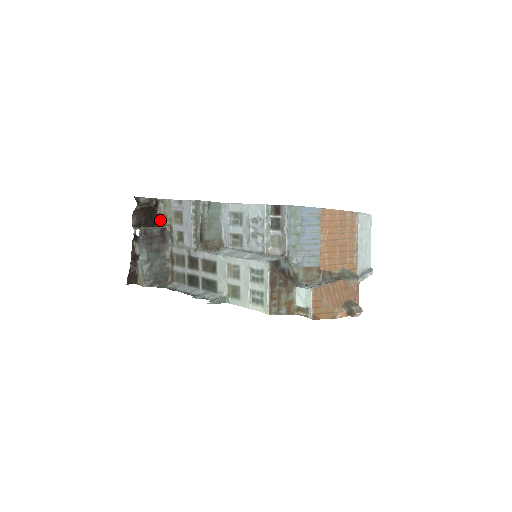
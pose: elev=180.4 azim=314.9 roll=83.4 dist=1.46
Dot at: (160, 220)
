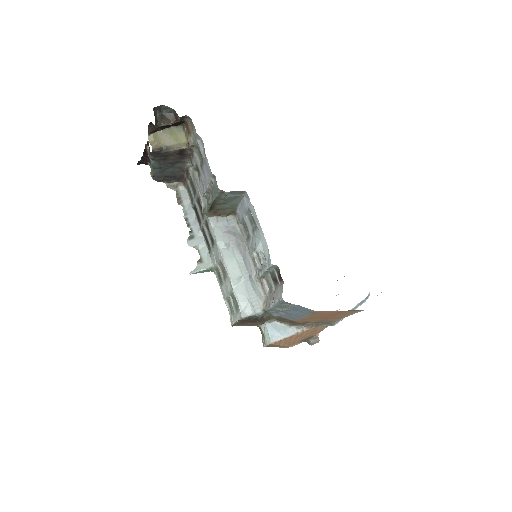
Dot at: (186, 126)
